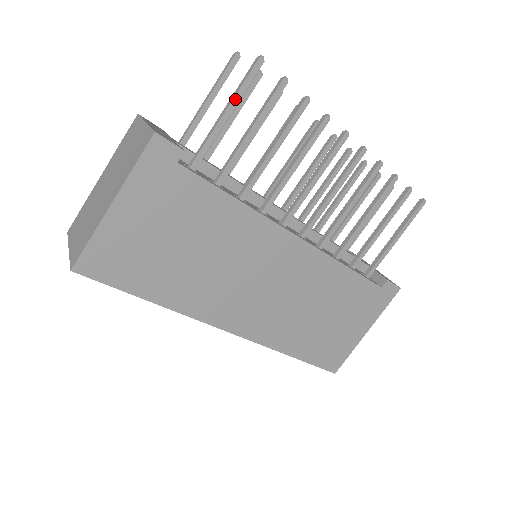
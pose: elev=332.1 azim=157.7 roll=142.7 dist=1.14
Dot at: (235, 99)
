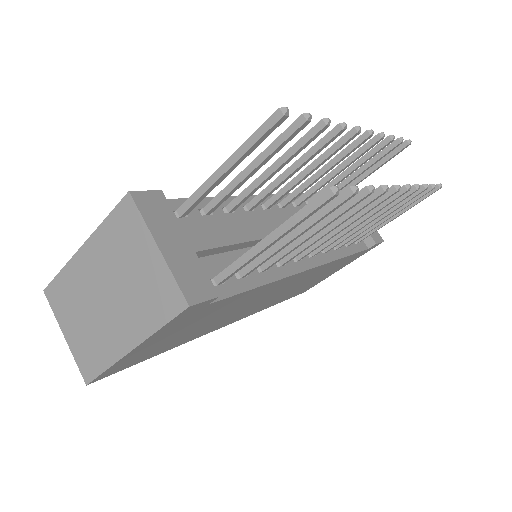
Dot at: (287, 231)
